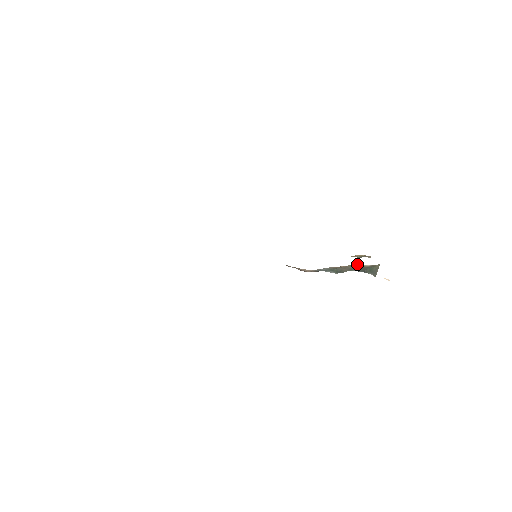
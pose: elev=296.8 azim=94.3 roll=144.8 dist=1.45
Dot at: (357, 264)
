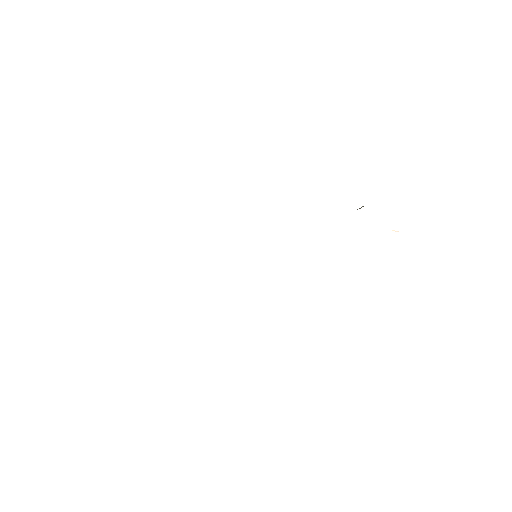
Dot at: occluded
